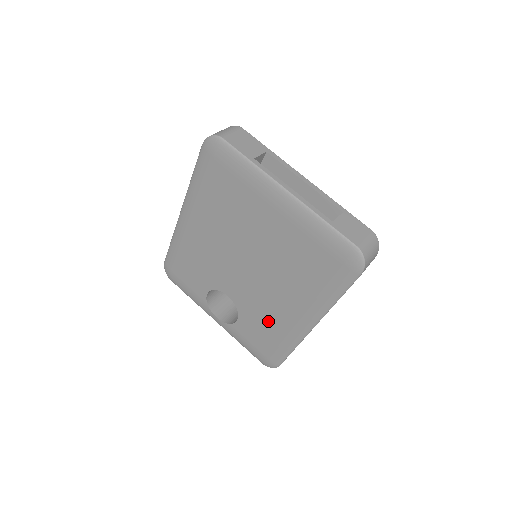
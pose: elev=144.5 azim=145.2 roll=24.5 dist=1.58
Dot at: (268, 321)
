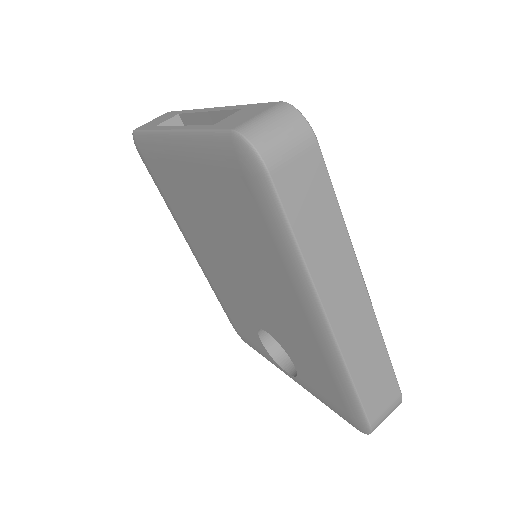
Dot at: (301, 345)
